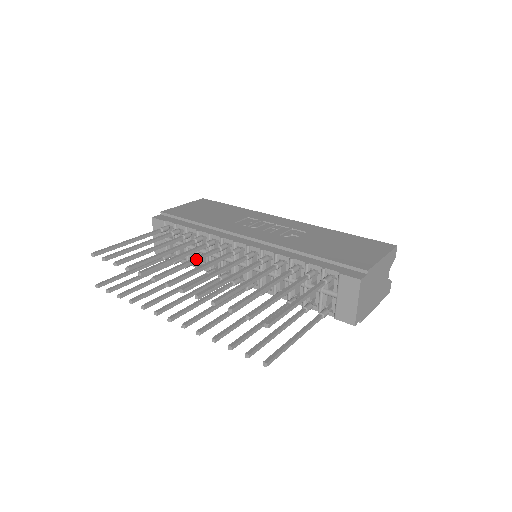
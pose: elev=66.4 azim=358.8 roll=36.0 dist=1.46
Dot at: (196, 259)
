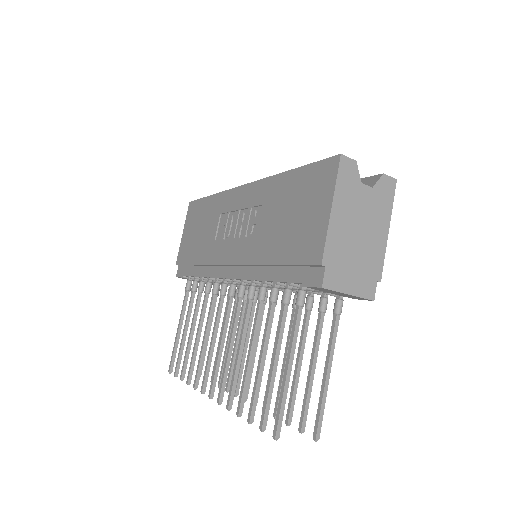
Dot at: (214, 333)
